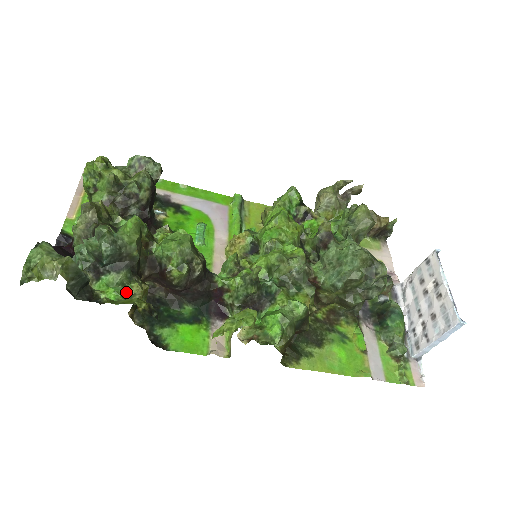
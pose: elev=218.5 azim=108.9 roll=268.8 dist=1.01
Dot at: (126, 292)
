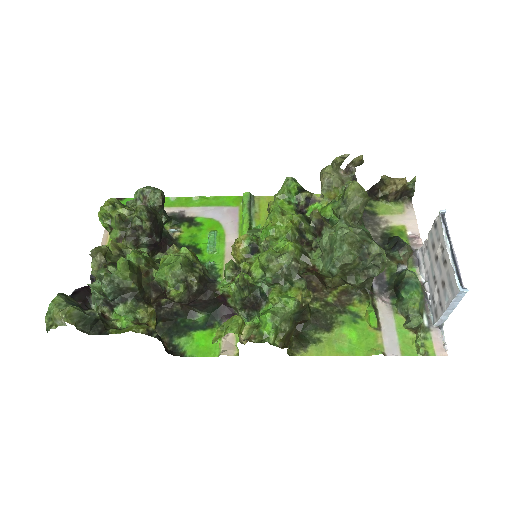
Dot at: (136, 317)
